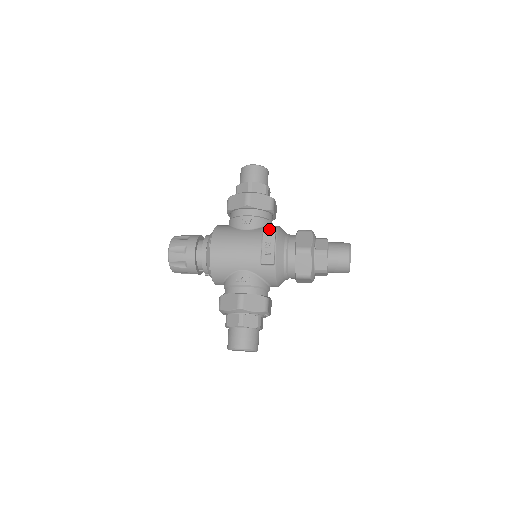
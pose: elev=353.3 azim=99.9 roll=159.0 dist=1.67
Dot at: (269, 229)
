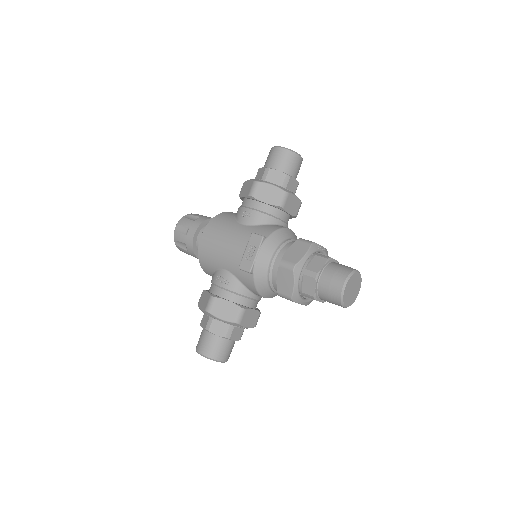
Dot at: (265, 229)
